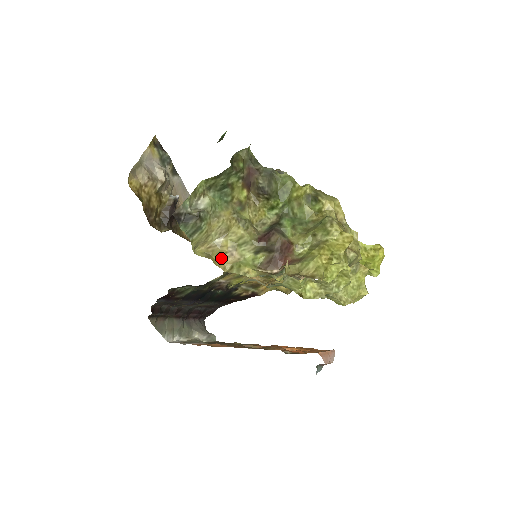
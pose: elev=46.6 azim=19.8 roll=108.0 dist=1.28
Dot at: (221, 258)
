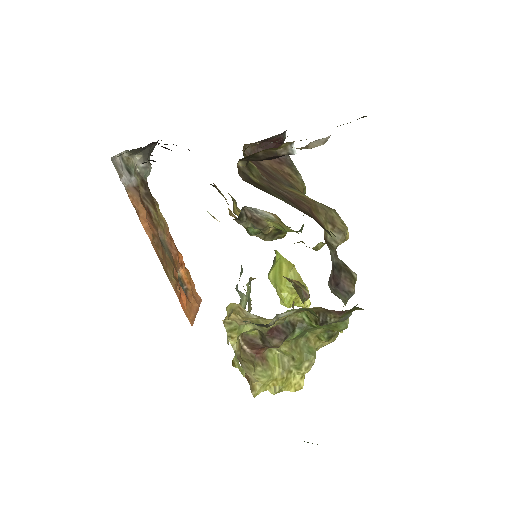
Dot at: (235, 314)
